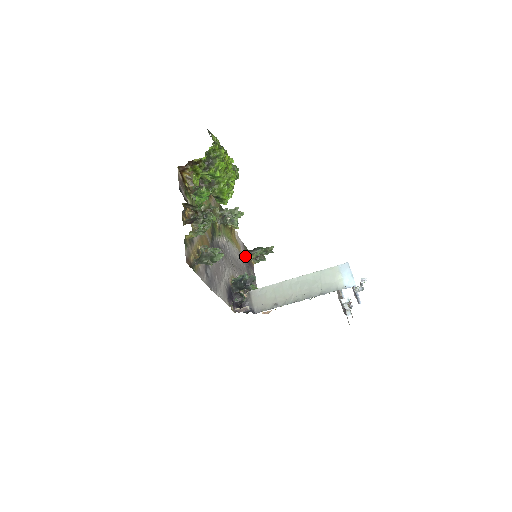
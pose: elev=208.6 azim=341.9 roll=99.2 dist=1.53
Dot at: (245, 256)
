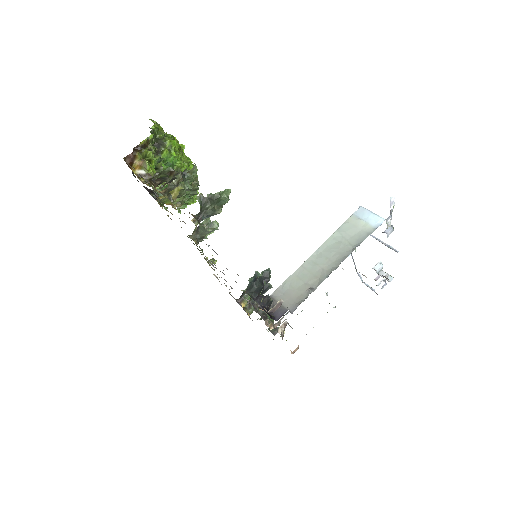
Dot at: (237, 302)
